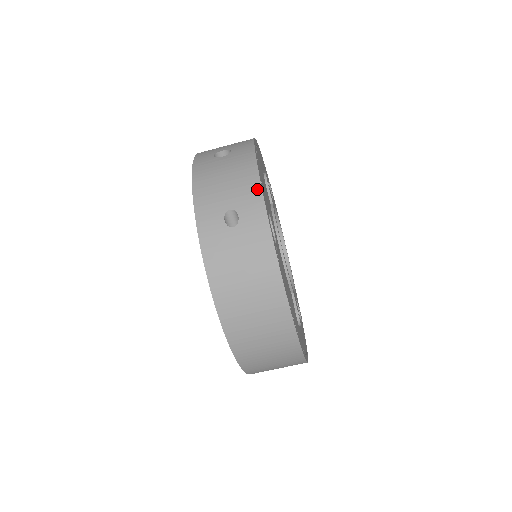
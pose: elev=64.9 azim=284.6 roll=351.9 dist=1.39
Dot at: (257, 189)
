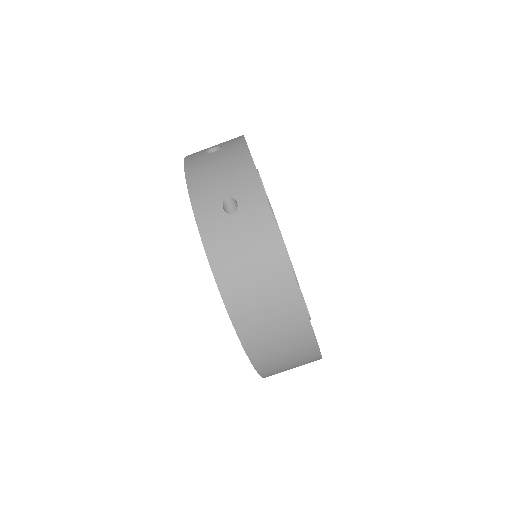
Dot at: (253, 174)
